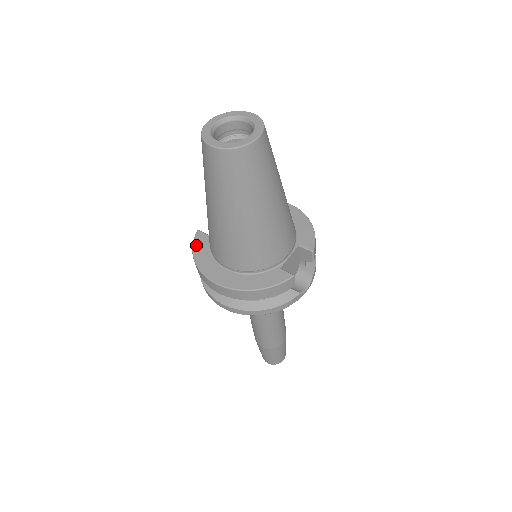
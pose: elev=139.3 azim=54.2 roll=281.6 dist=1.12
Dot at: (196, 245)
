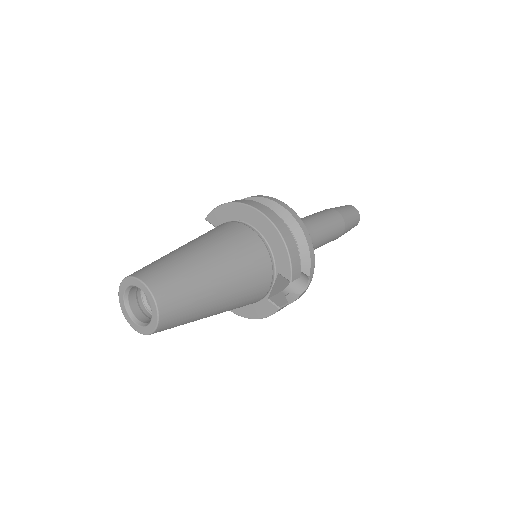
Dot at: occluded
